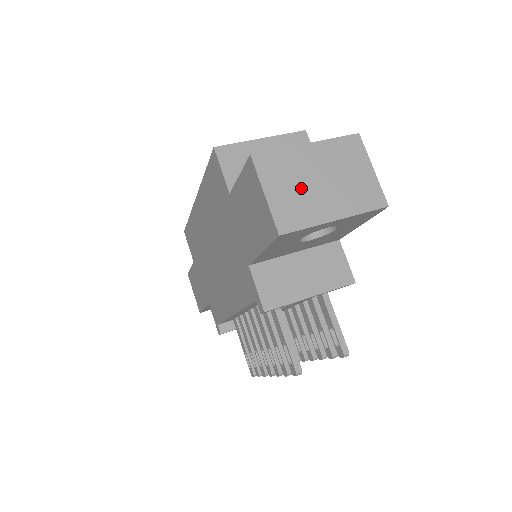
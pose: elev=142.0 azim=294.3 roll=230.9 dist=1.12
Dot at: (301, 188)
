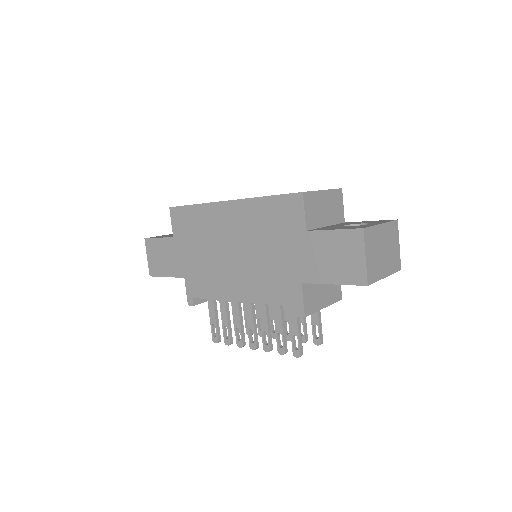
Dot at: (377, 254)
